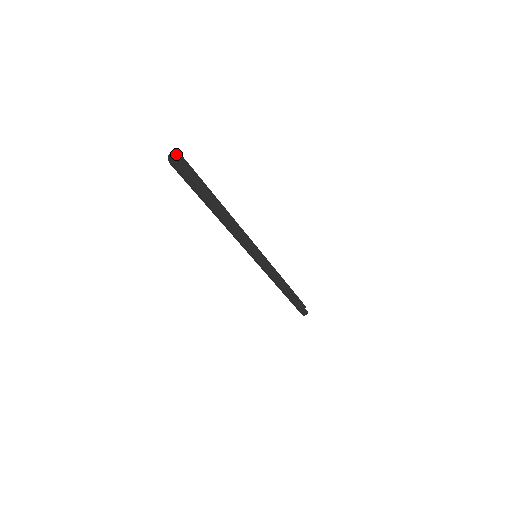
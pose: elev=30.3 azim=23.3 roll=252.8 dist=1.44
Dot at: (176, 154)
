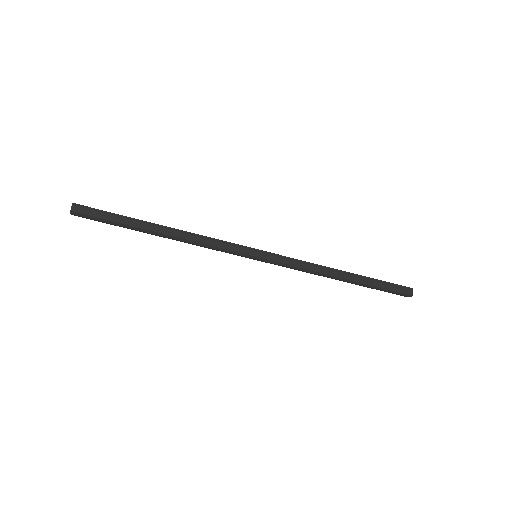
Dot at: occluded
